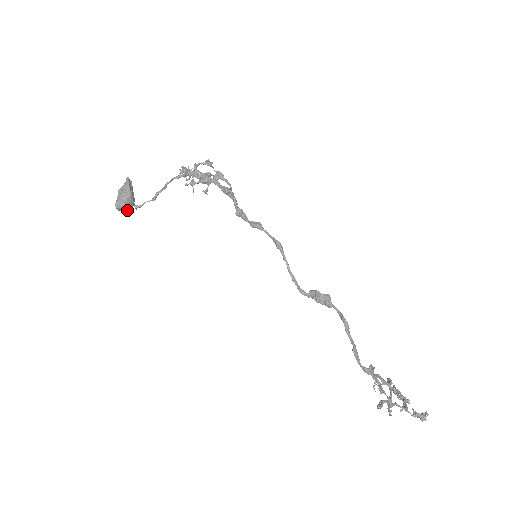
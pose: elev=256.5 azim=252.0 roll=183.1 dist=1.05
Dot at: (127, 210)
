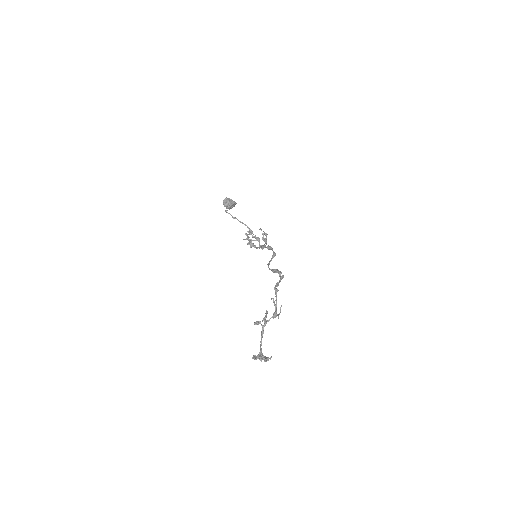
Dot at: (226, 204)
